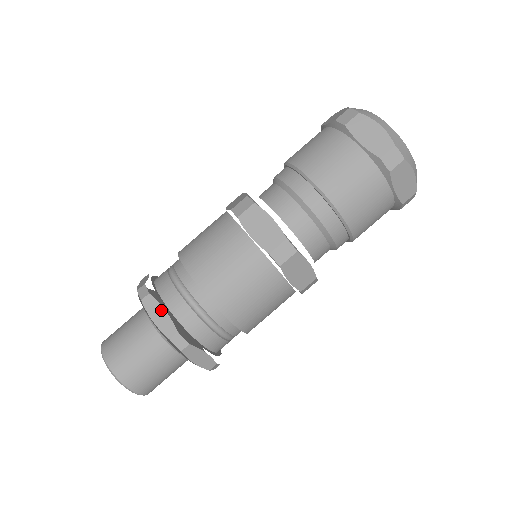
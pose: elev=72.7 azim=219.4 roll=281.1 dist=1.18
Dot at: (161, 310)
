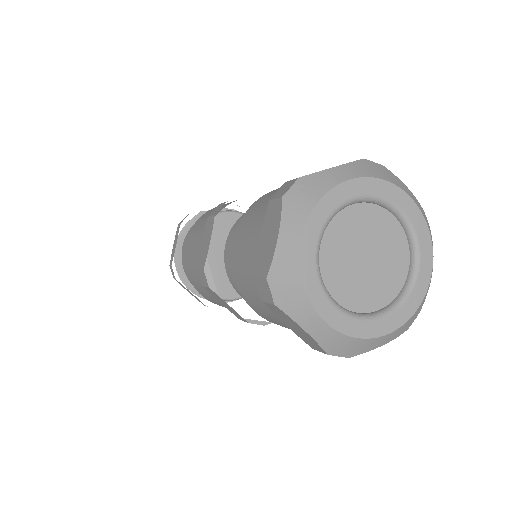
Dot at: (189, 291)
